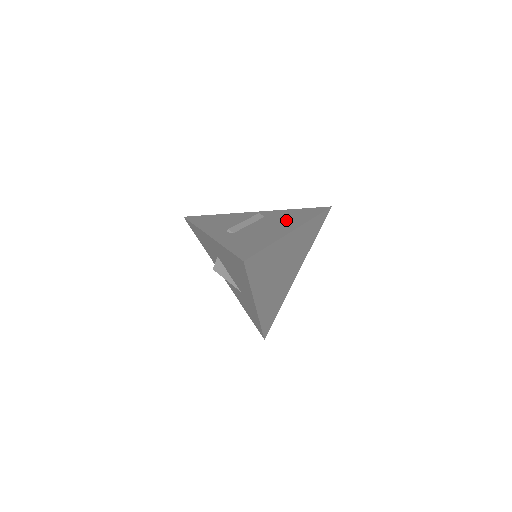
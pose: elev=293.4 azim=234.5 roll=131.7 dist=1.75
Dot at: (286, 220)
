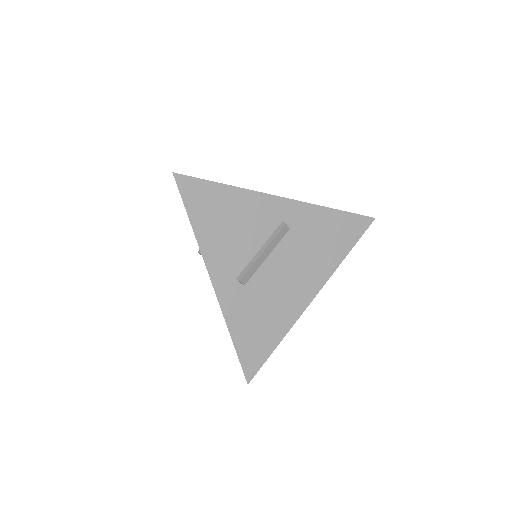
Dot at: (313, 257)
